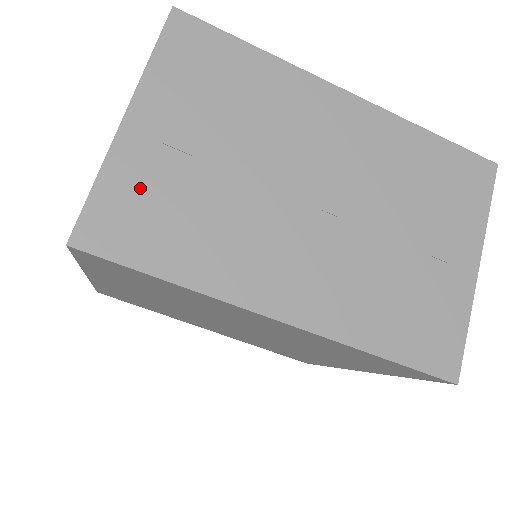
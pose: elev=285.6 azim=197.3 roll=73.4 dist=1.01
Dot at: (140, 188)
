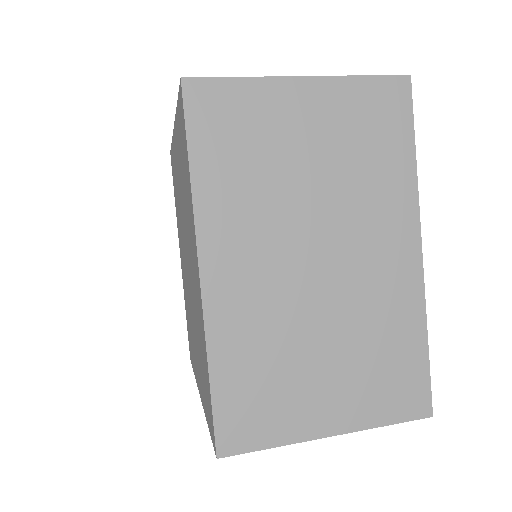
Dot at: occluded
